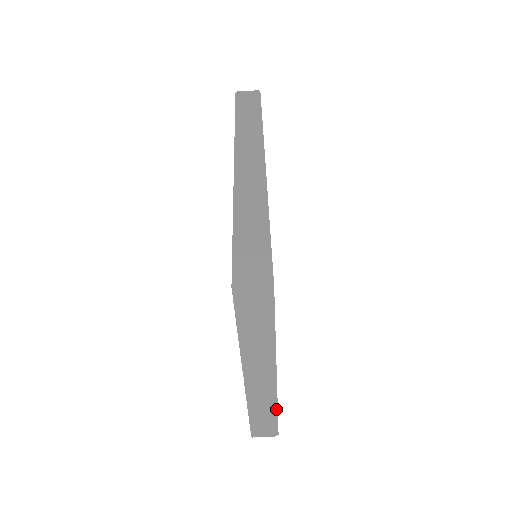
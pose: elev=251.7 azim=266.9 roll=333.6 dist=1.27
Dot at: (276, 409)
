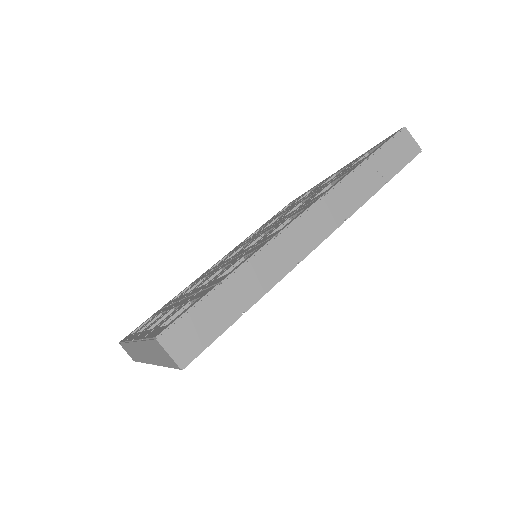
Dot at: (142, 362)
